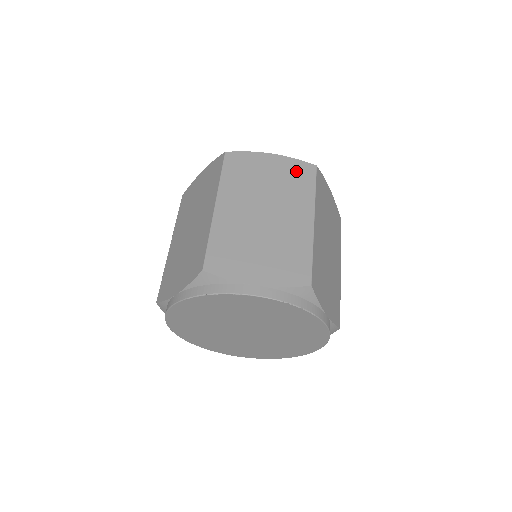
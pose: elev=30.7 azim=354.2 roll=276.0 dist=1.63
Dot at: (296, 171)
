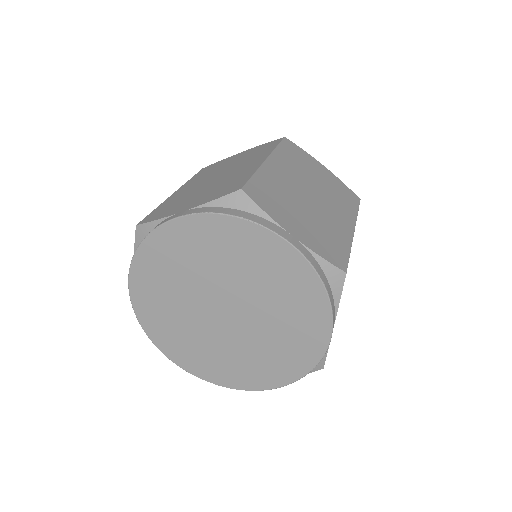
Dot at: (262, 147)
